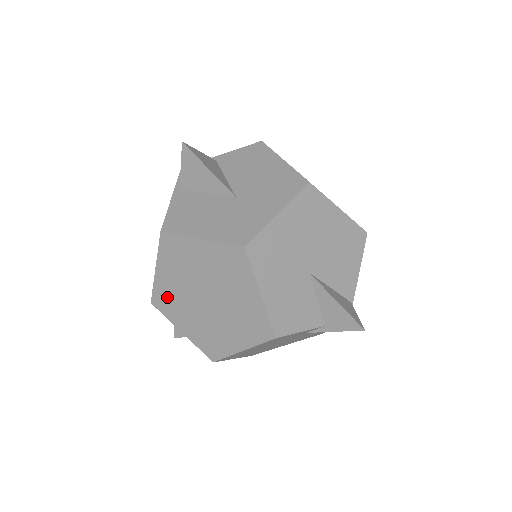
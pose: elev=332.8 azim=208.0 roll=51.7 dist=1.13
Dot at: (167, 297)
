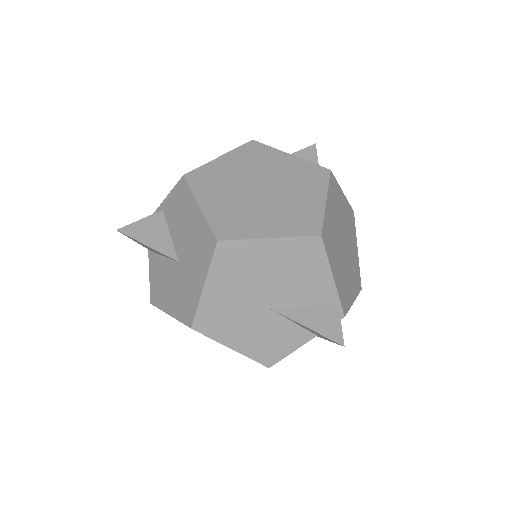
Dot at: occluded
